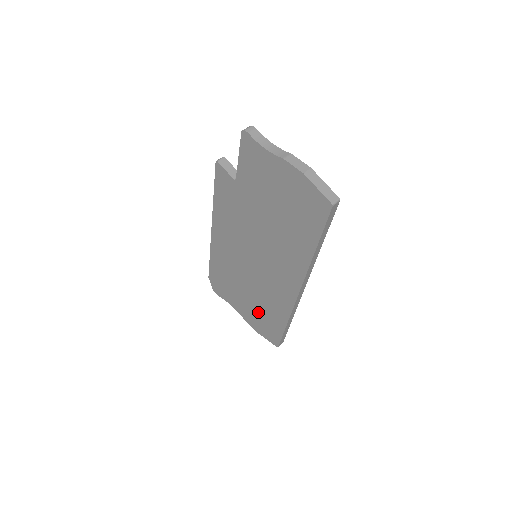
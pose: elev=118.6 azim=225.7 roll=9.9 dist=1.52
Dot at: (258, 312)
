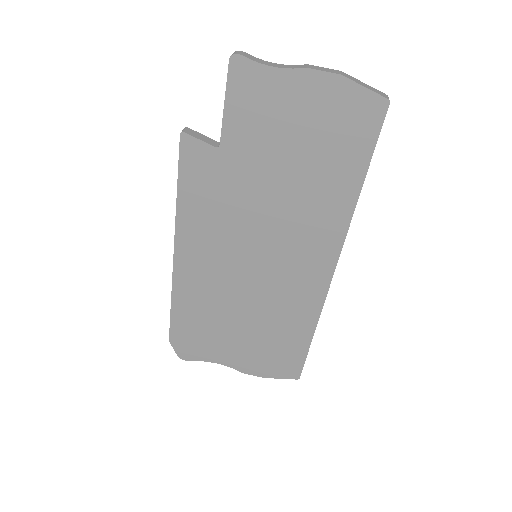
Dot at: (263, 344)
